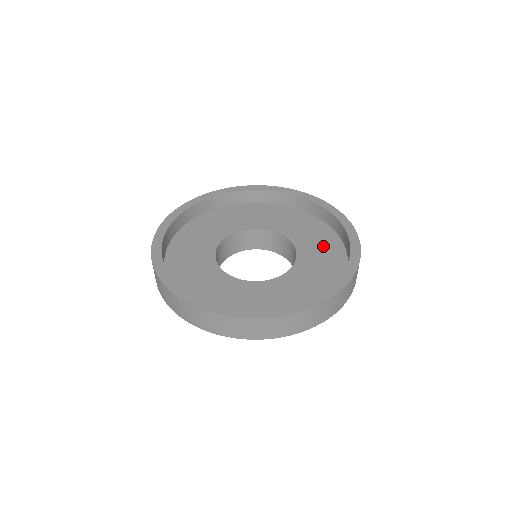
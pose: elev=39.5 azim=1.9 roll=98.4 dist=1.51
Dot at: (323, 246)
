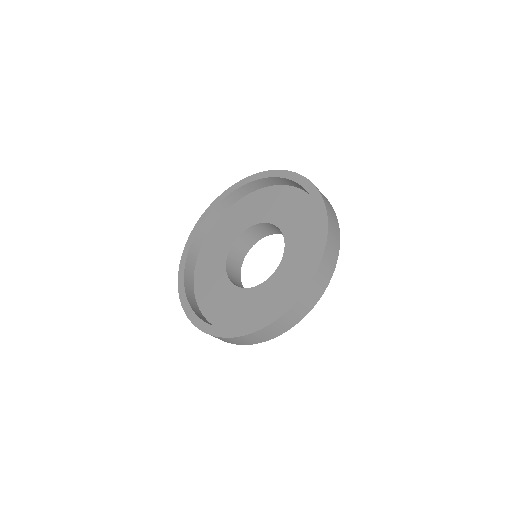
Dot at: (306, 228)
